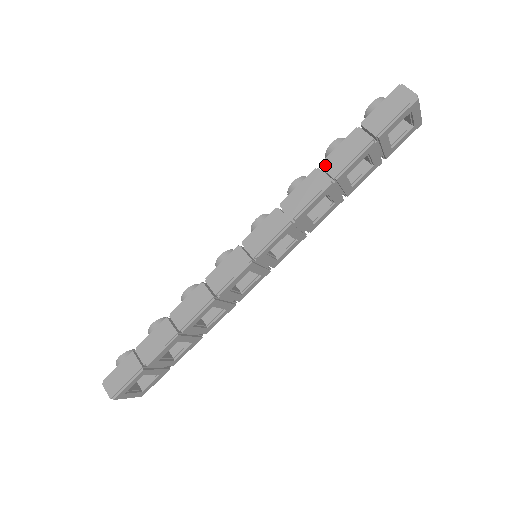
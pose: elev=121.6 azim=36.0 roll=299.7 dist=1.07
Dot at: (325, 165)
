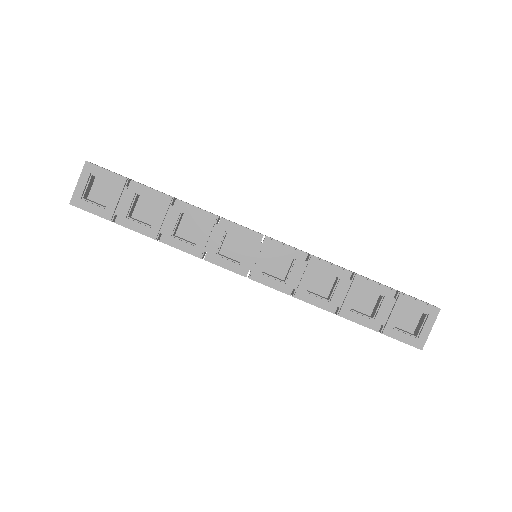
Dot at: occluded
